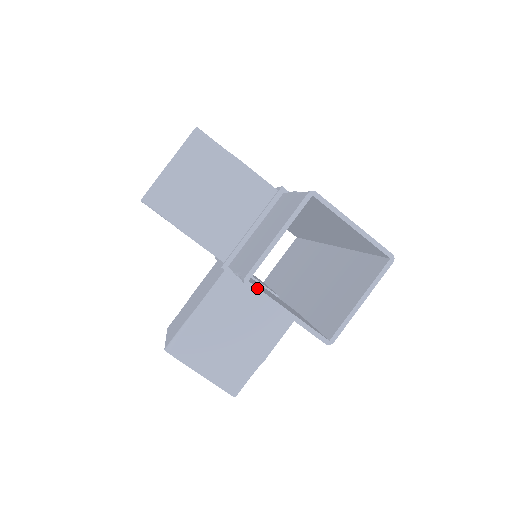
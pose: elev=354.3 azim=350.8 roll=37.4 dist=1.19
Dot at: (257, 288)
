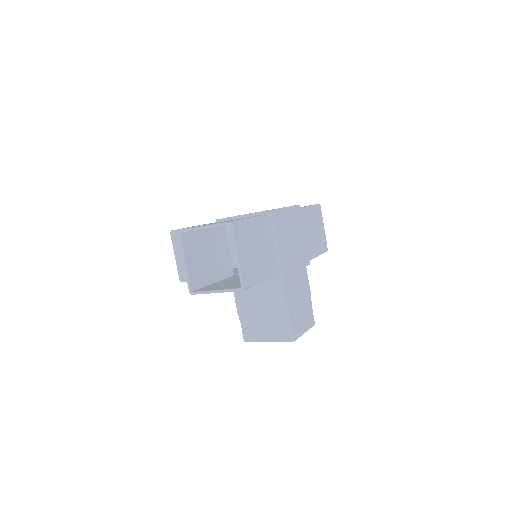
Dot at: (196, 292)
